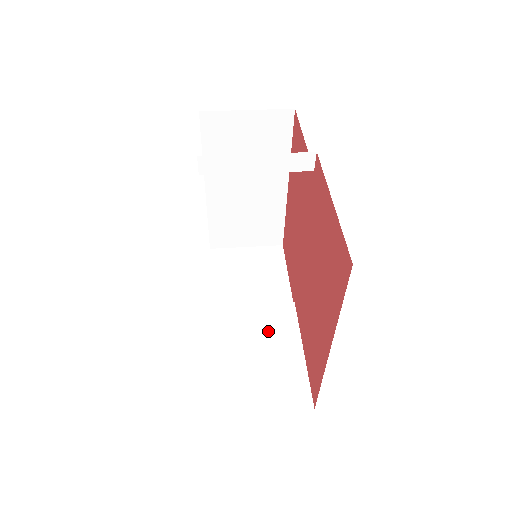
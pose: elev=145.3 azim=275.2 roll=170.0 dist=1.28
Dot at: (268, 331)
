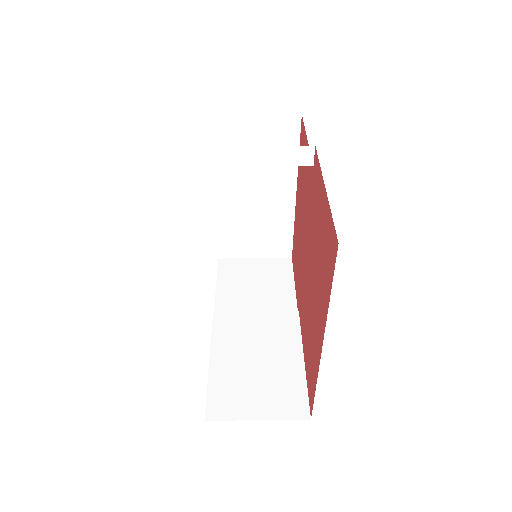
Dot at: (269, 339)
